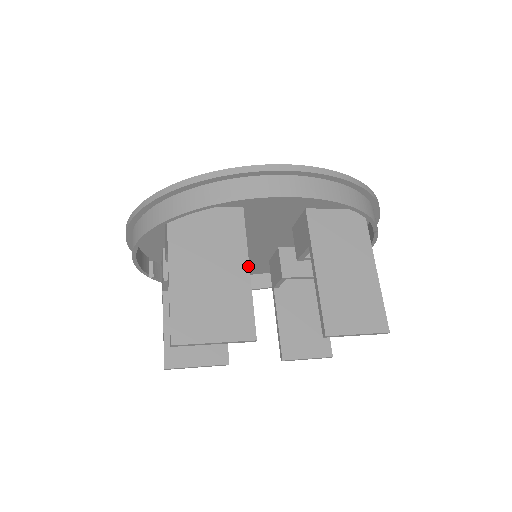
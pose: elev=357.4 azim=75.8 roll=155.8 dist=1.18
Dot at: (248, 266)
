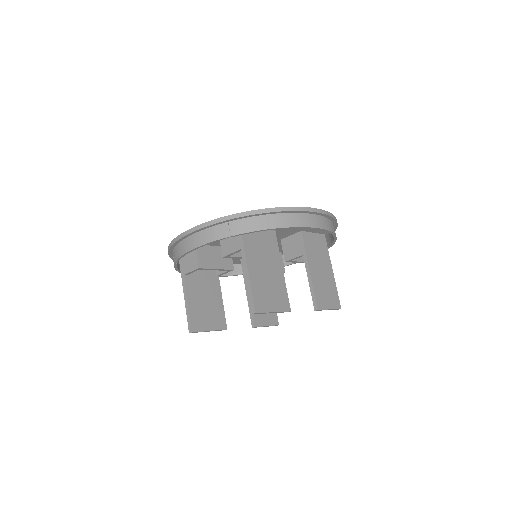
Dot at: occluded
